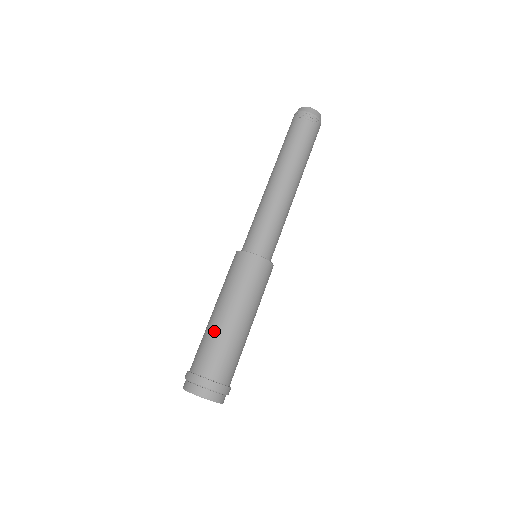
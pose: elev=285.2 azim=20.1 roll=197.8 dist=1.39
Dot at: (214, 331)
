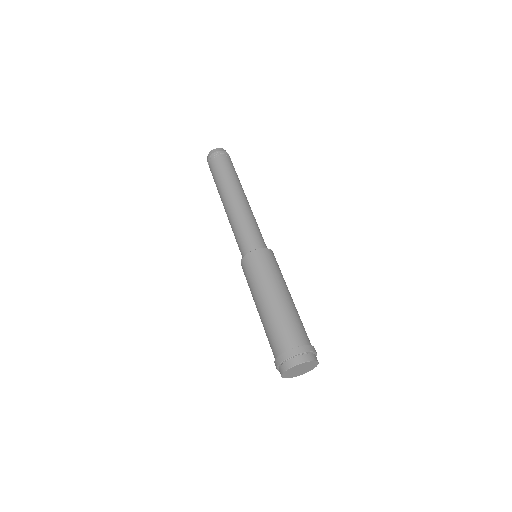
Dot at: (265, 320)
